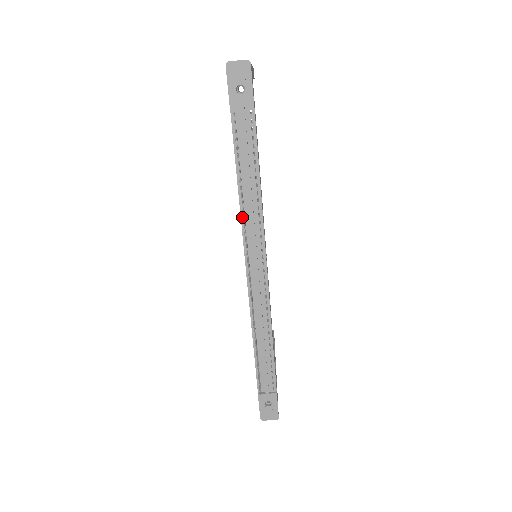
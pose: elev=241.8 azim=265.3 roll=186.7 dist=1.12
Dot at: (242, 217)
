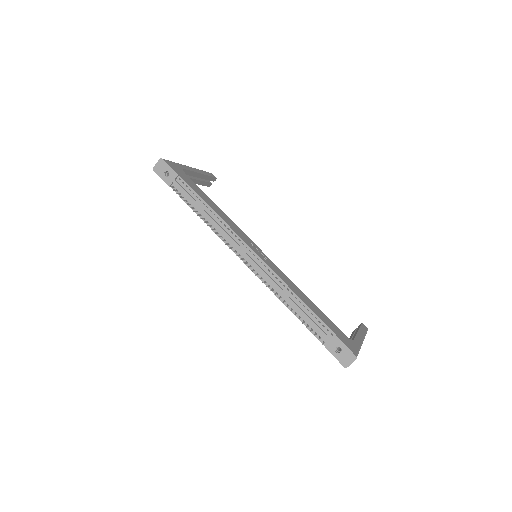
Dot at: (218, 235)
